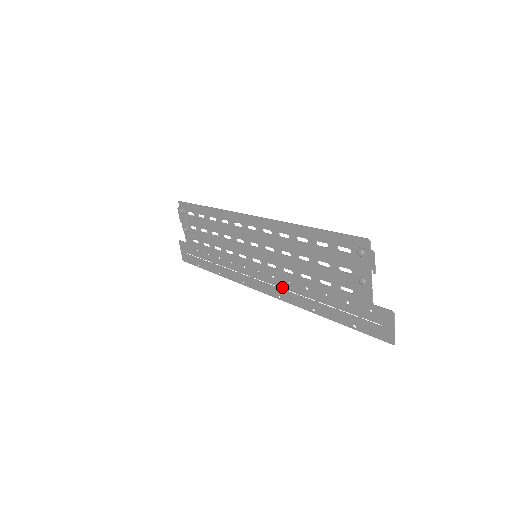
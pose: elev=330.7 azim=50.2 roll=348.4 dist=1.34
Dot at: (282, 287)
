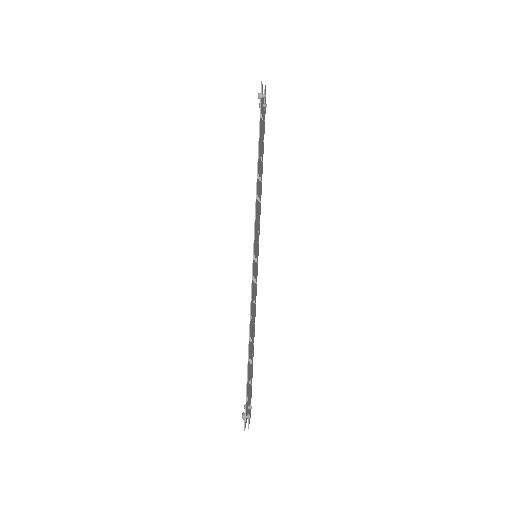
Dot at: occluded
